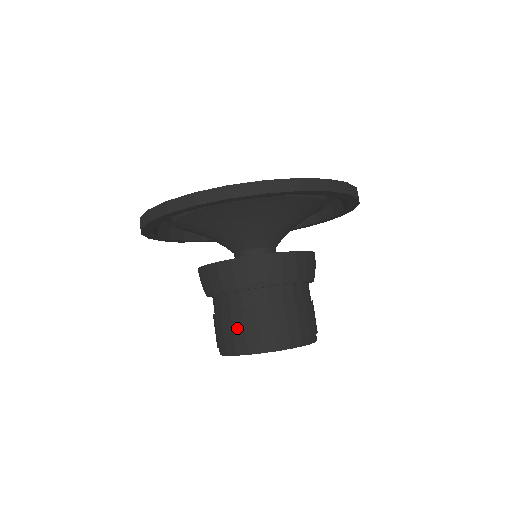
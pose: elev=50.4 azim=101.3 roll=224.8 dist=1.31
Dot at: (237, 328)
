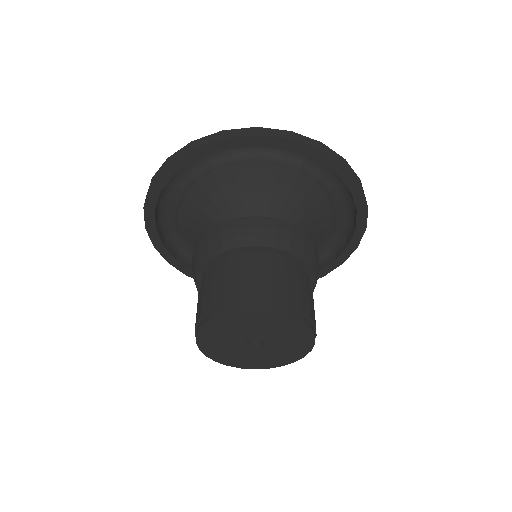
Dot at: (199, 305)
